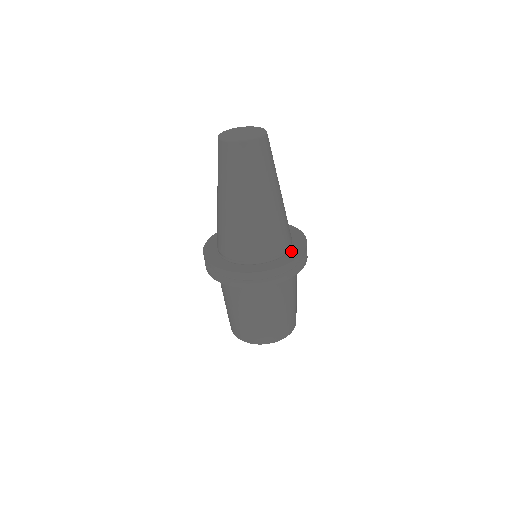
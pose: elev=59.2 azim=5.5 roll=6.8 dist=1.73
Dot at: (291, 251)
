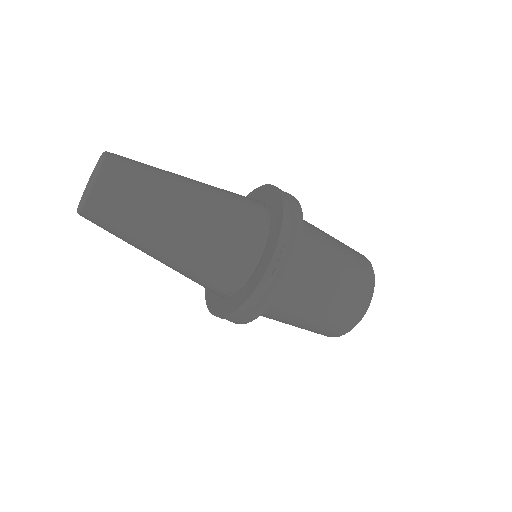
Dot at: (261, 260)
